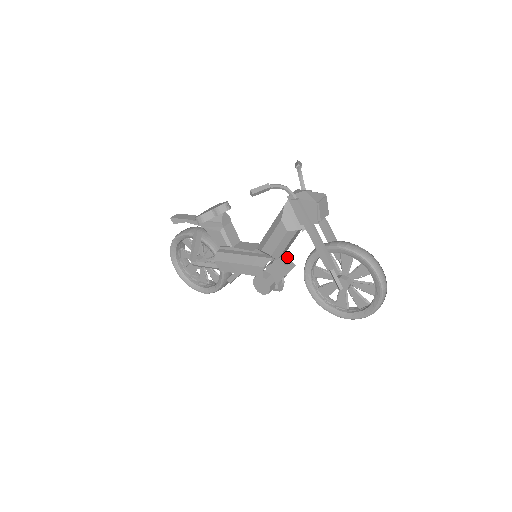
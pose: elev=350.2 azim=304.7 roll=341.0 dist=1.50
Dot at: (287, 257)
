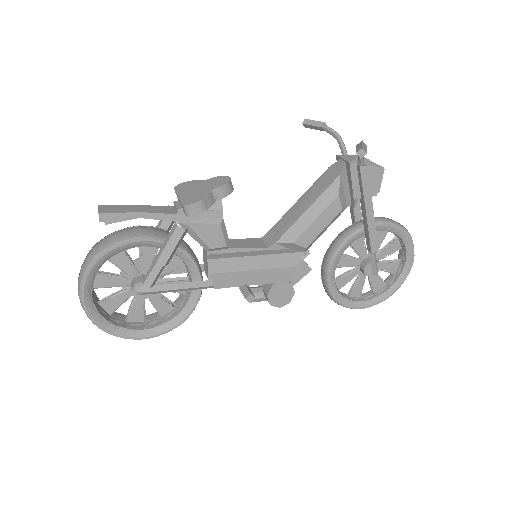
Dot at: occluded
